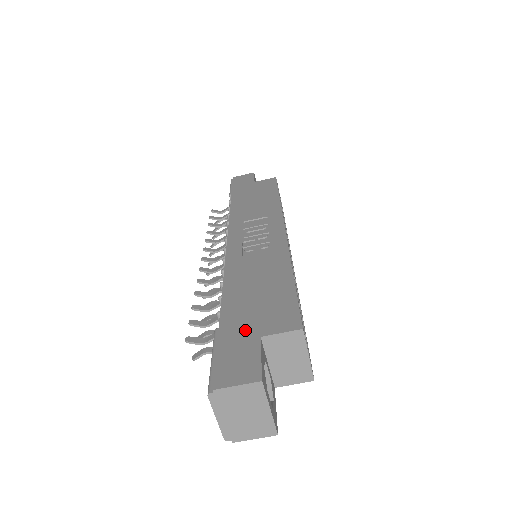
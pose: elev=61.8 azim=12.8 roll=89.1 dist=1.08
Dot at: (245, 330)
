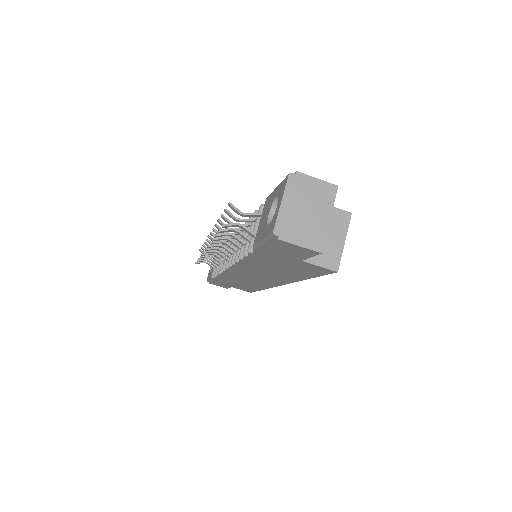
Dot at: occluded
